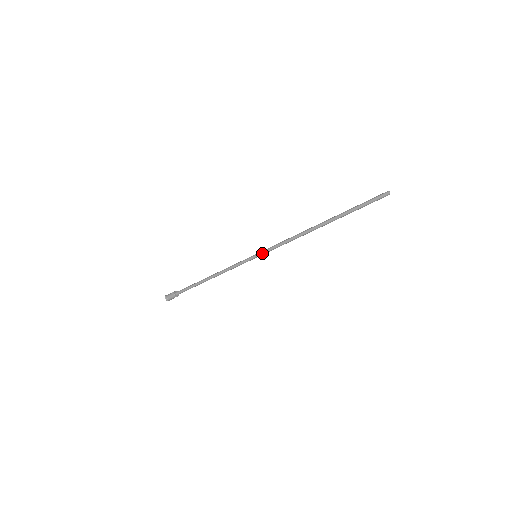
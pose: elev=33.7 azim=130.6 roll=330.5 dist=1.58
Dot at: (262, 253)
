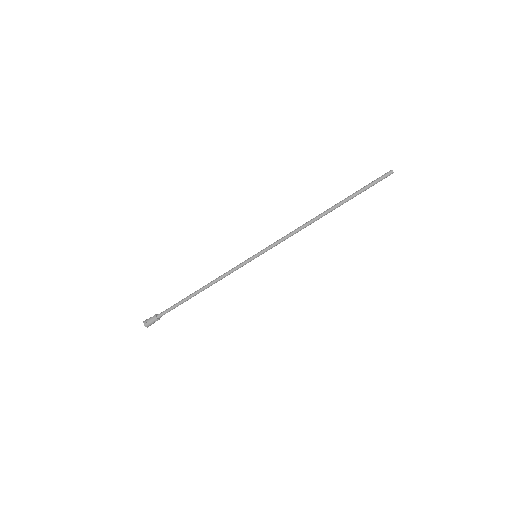
Dot at: (263, 250)
